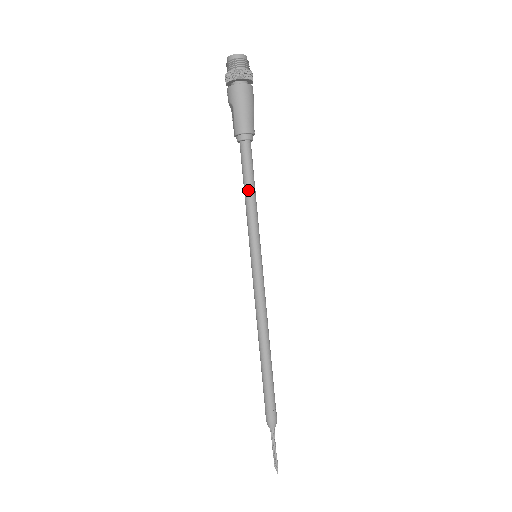
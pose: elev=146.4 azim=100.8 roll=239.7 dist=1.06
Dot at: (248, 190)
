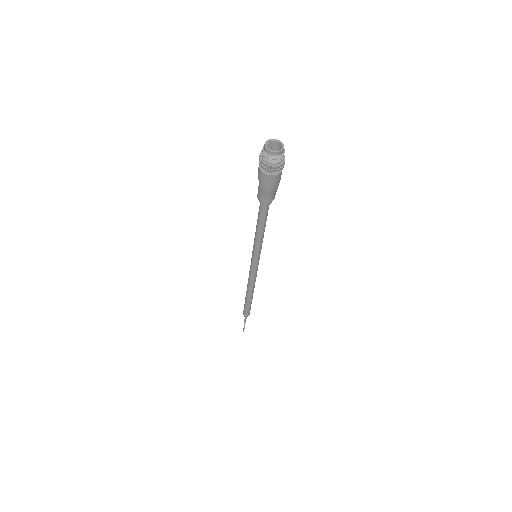
Dot at: (259, 229)
